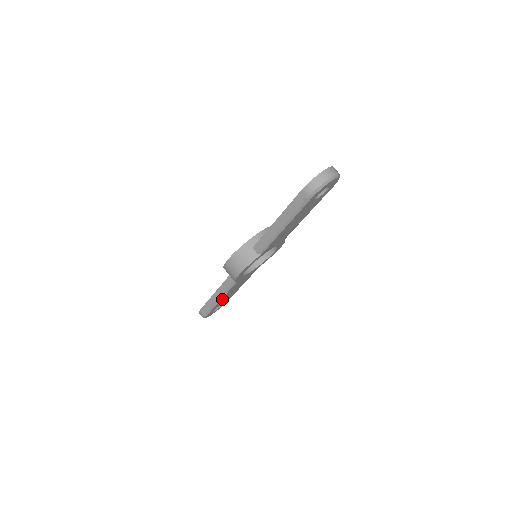
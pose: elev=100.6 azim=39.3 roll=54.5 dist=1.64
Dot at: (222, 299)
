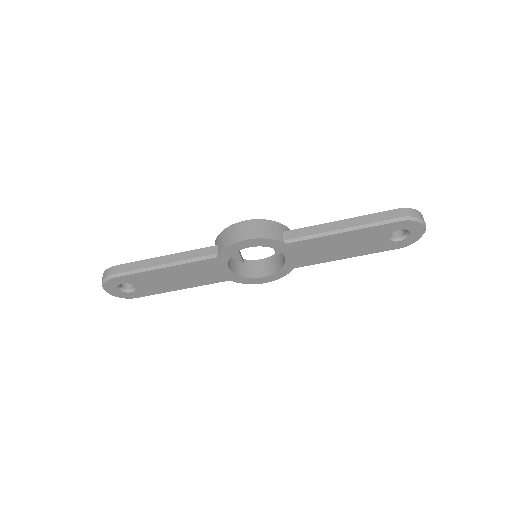
Dot at: (163, 271)
